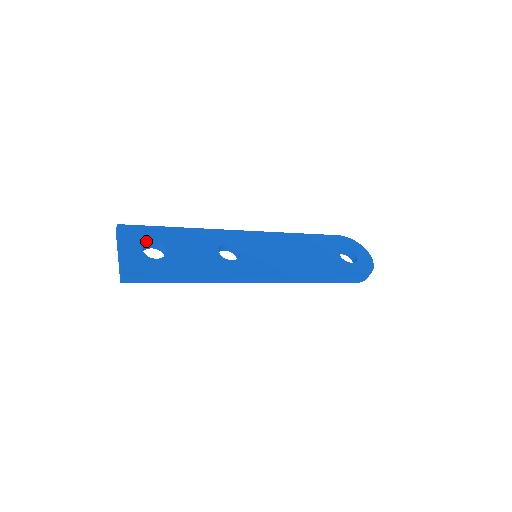
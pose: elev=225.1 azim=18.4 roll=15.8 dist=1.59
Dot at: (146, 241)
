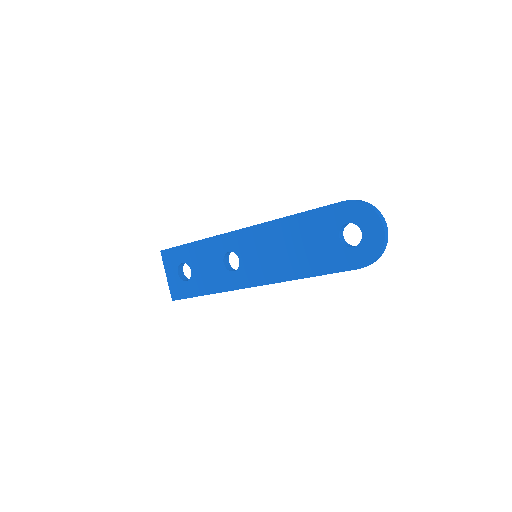
Dot at: (178, 264)
